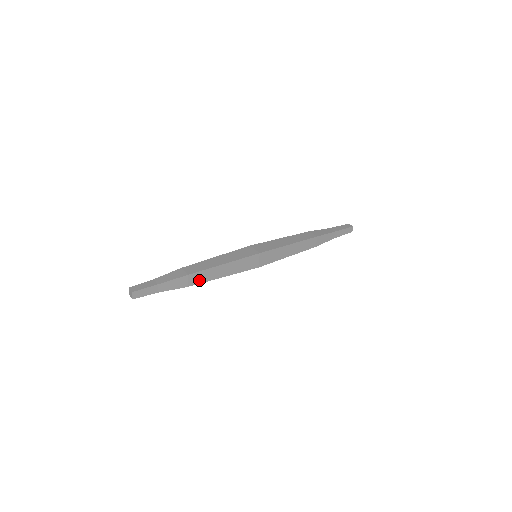
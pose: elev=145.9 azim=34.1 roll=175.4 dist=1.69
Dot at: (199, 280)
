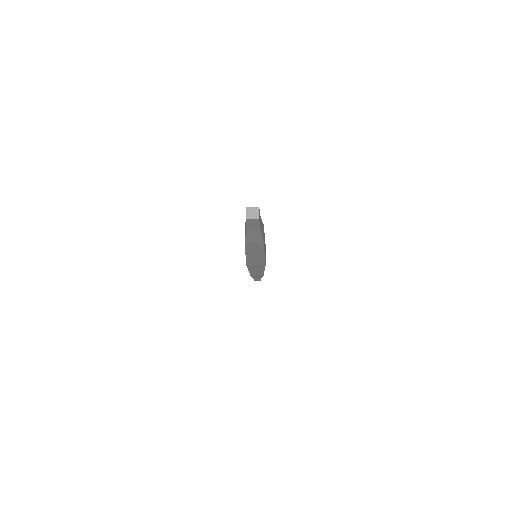
Dot at: occluded
